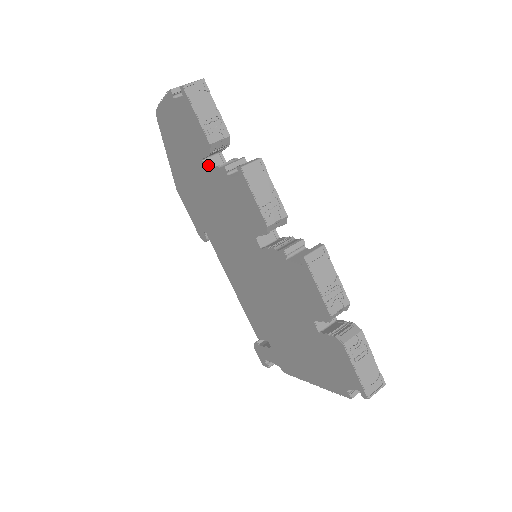
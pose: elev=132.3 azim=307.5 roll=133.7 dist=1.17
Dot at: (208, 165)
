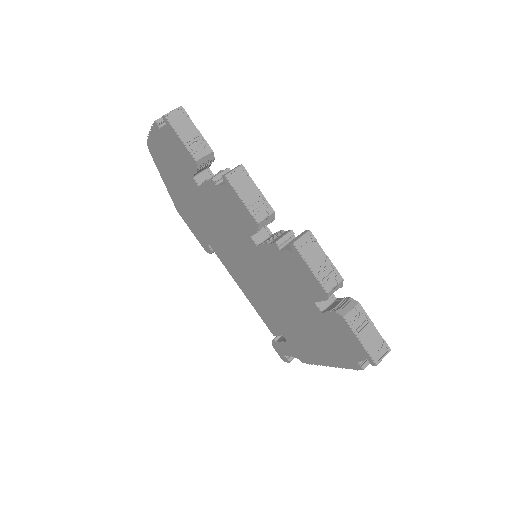
Dot at: (199, 181)
